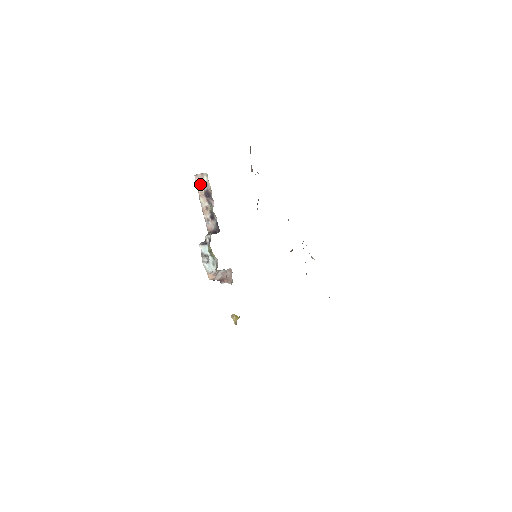
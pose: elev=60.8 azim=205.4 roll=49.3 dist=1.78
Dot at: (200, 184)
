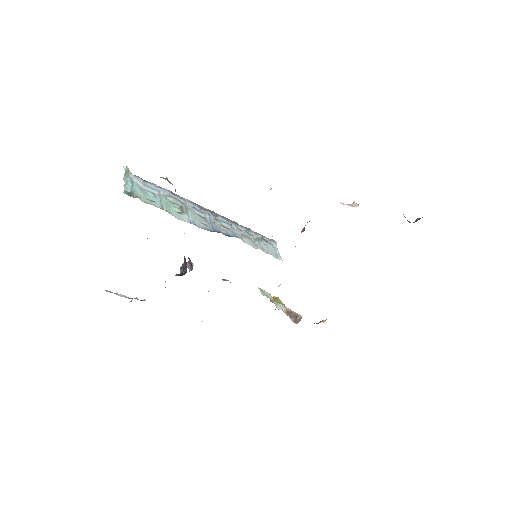
Dot at: occluded
